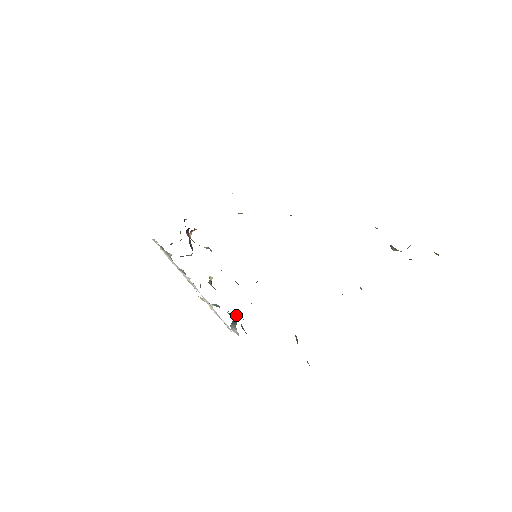
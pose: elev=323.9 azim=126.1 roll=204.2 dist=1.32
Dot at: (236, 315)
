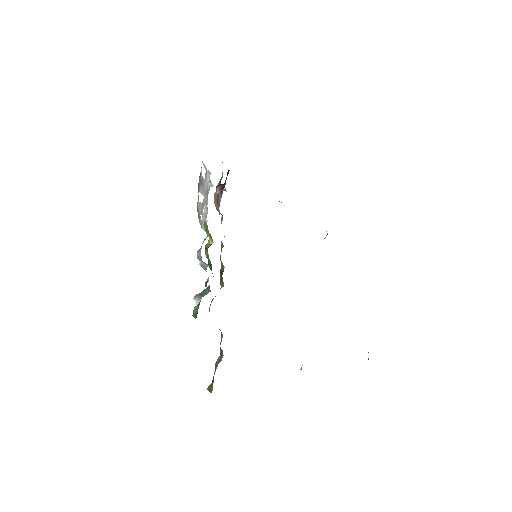
Dot at: (207, 289)
